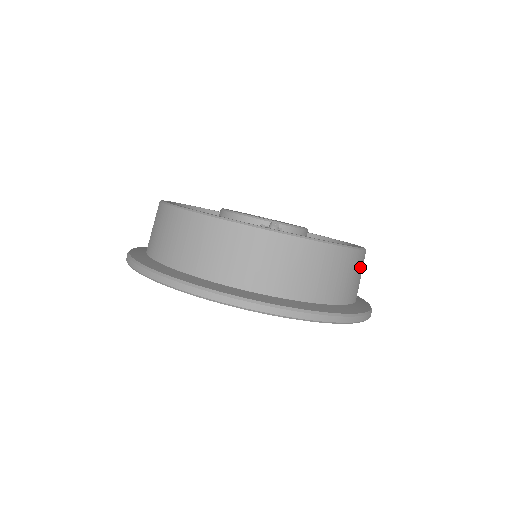
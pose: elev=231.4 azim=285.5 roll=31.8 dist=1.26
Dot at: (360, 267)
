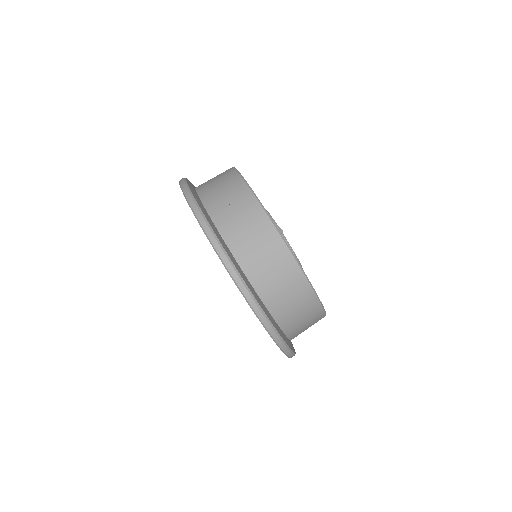
Dot at: (307, 310)
